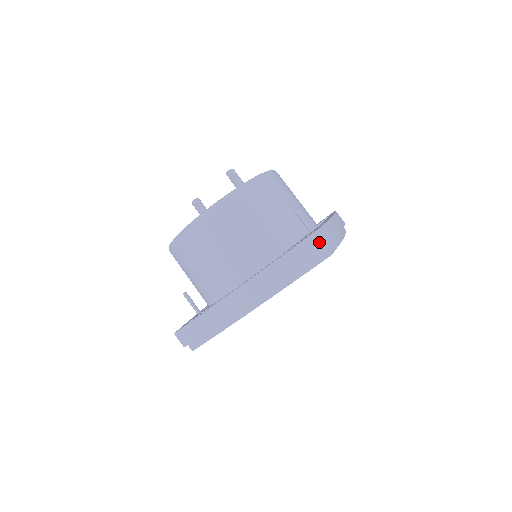
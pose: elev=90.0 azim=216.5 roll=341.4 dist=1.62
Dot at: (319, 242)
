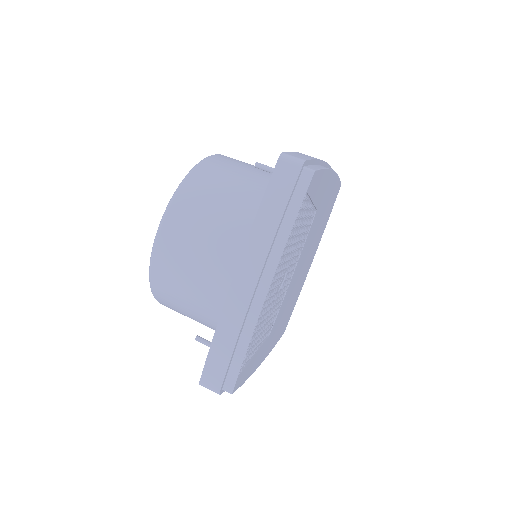
Dot at: (291, 164)
